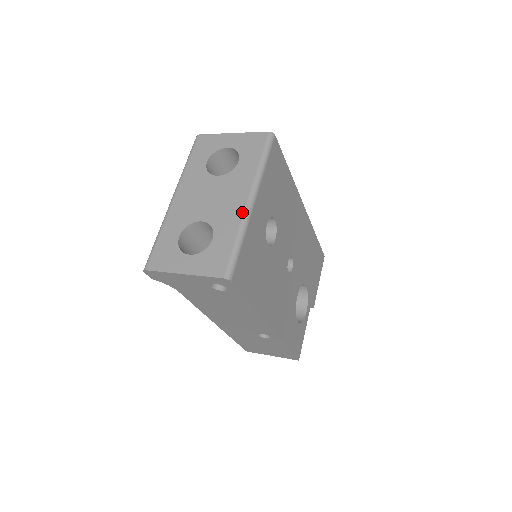
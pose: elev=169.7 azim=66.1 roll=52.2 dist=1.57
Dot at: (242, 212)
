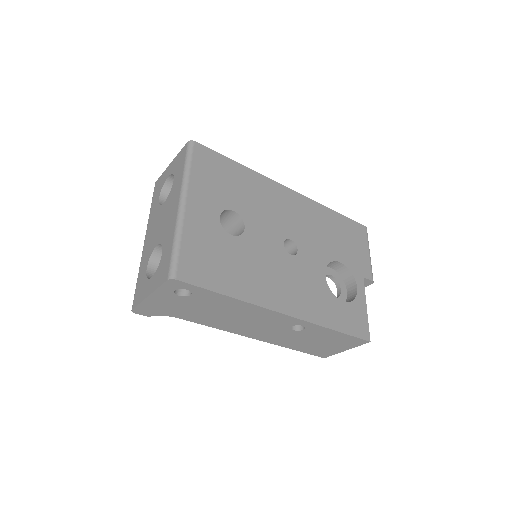
Dot at: (175, 217)
